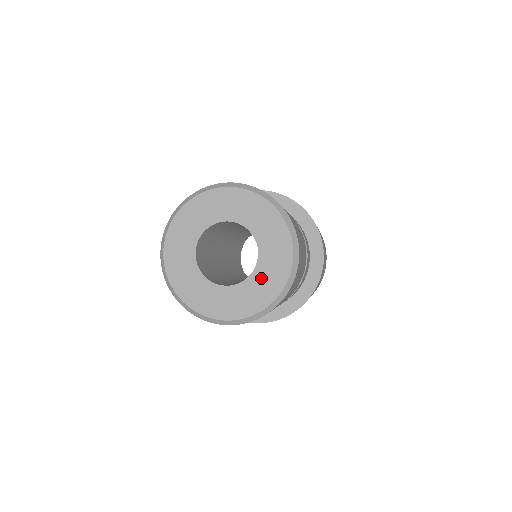
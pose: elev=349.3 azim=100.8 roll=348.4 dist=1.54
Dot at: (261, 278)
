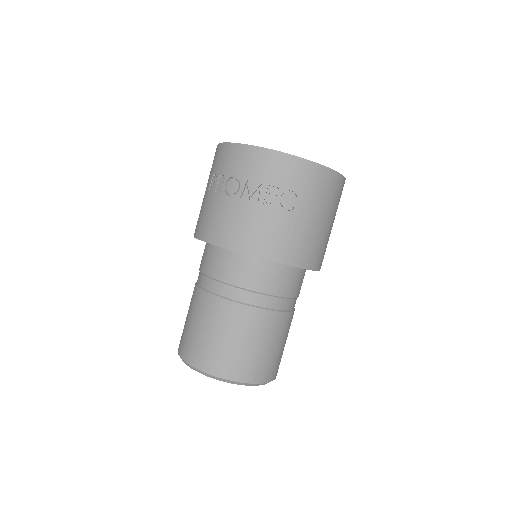
Dot at: occluded
